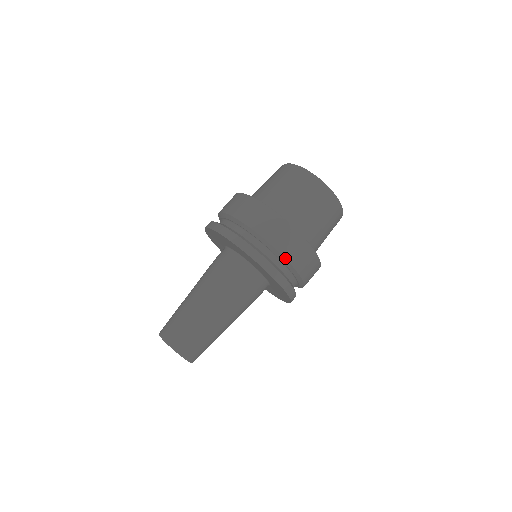
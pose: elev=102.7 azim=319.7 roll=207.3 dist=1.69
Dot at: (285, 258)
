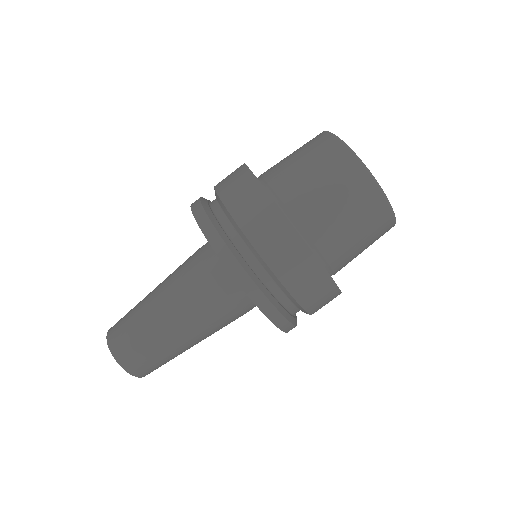
Dot at: occluded
